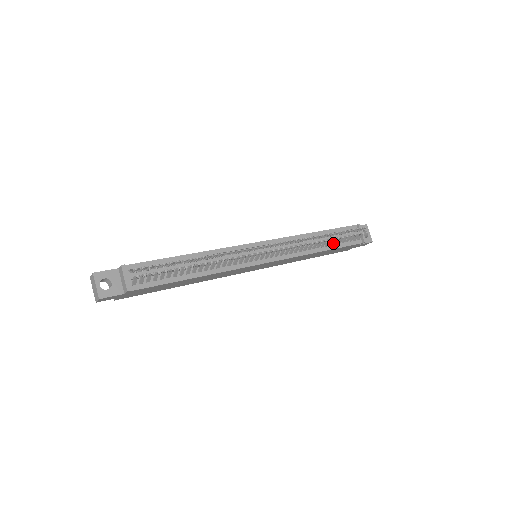
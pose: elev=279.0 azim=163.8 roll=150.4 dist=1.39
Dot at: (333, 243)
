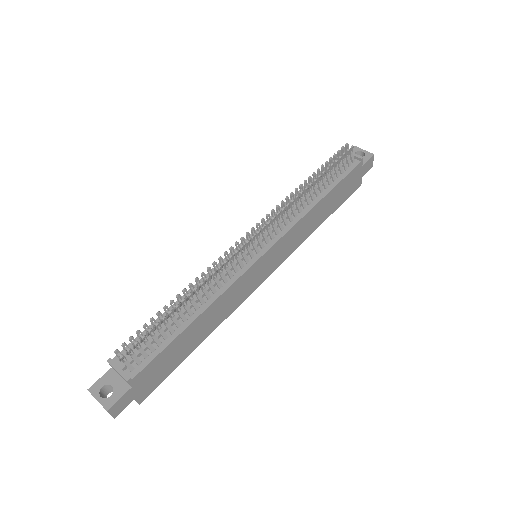
Dot at: (328, 184)
